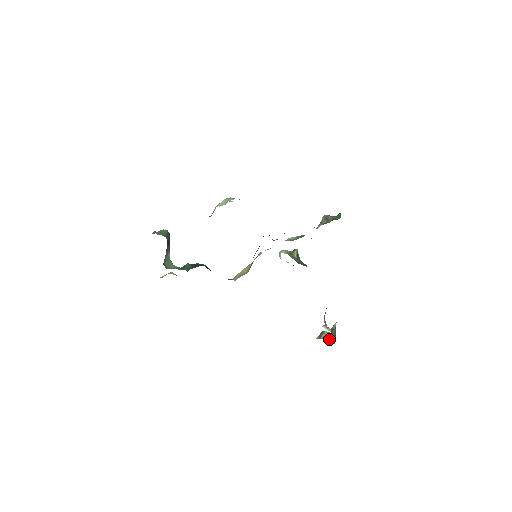
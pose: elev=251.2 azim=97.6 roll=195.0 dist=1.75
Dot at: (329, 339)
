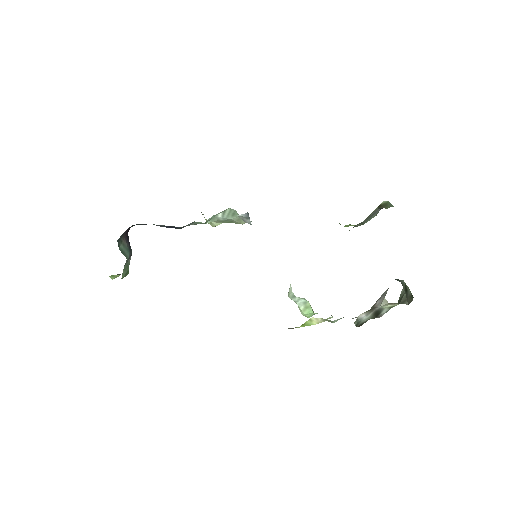
Dot at: occluded
